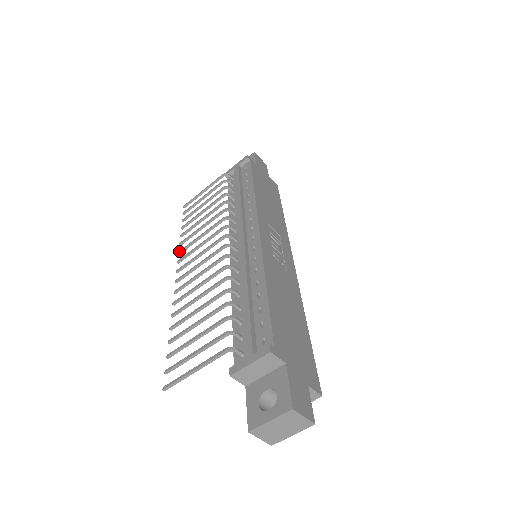
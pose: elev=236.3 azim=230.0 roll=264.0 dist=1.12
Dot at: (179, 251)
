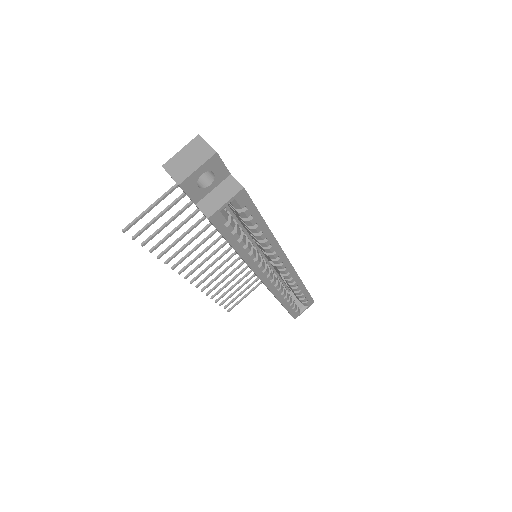
Dot at: (202, 289)
